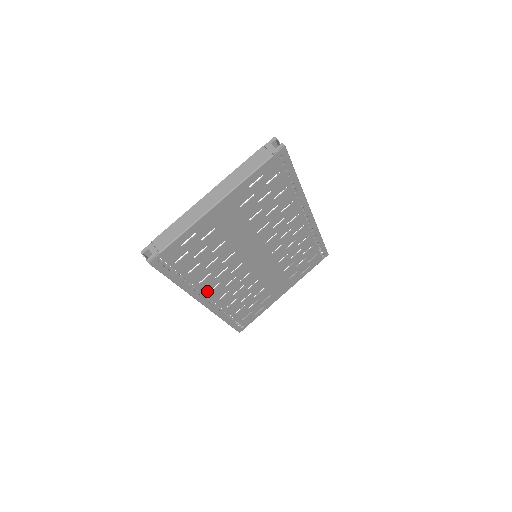
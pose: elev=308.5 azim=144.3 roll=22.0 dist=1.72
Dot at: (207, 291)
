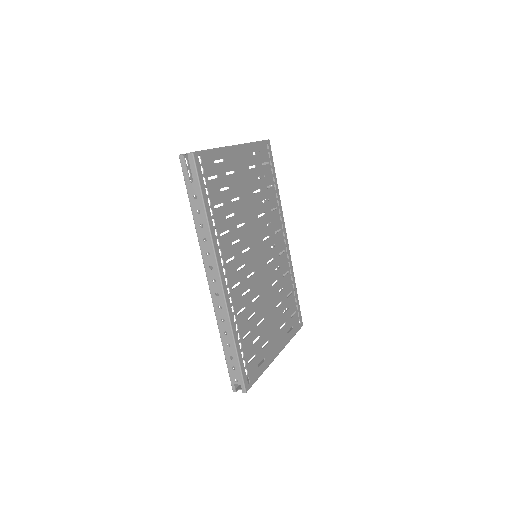
Dot at: (225, 258)
